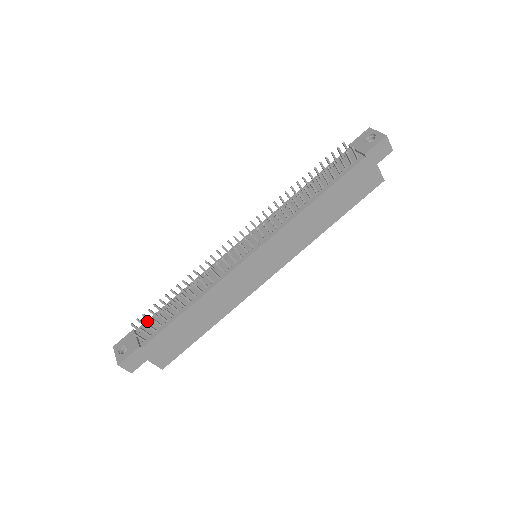
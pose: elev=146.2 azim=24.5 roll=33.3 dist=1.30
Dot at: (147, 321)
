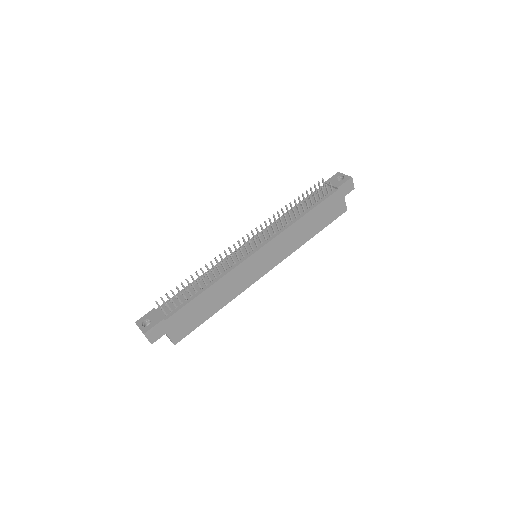
Dot at: (166, 302)
